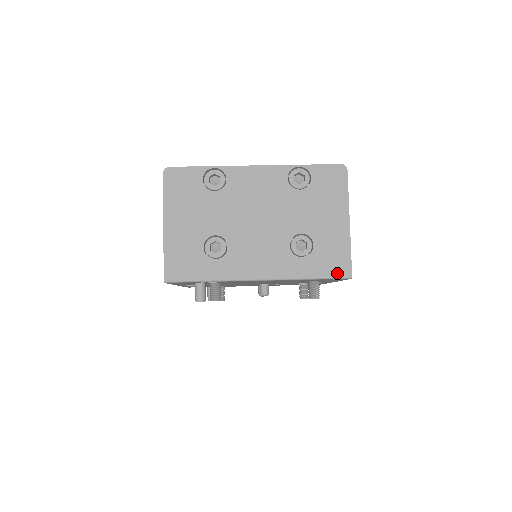
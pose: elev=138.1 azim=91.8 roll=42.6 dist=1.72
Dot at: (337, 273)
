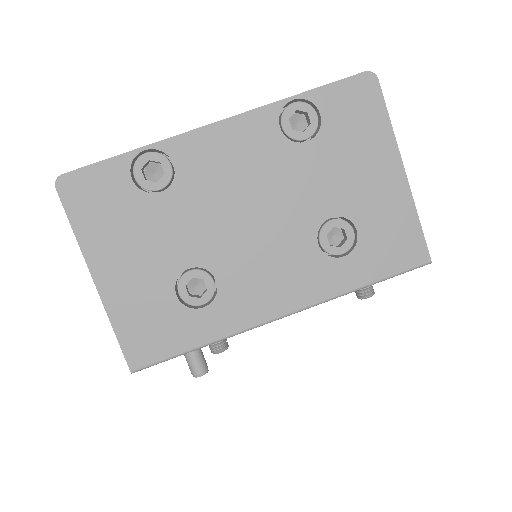
Dot at: (406, 263)
